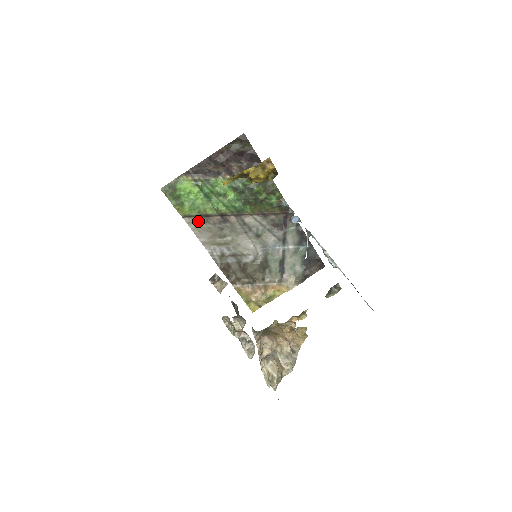
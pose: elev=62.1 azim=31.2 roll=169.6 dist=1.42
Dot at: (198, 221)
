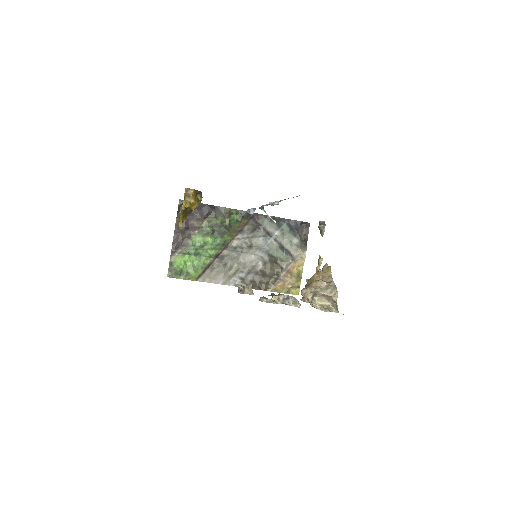
Dot at: (207, 274)
